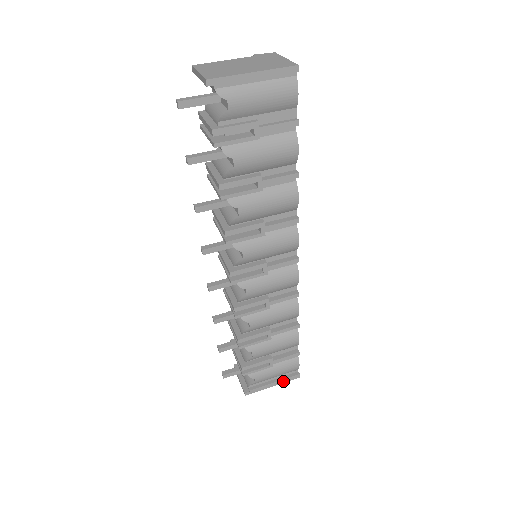
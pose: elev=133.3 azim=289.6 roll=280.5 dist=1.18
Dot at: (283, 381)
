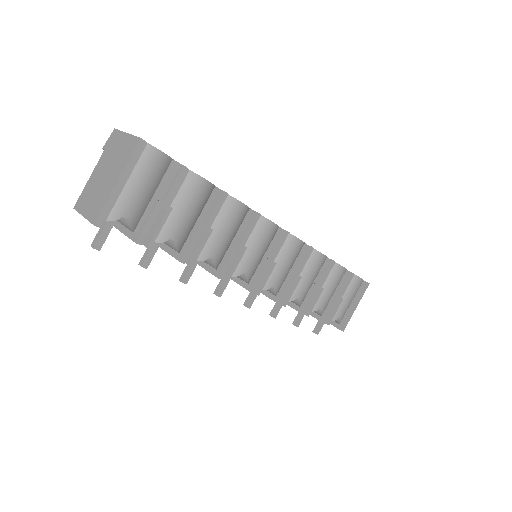
Dot at: (360, 298)
